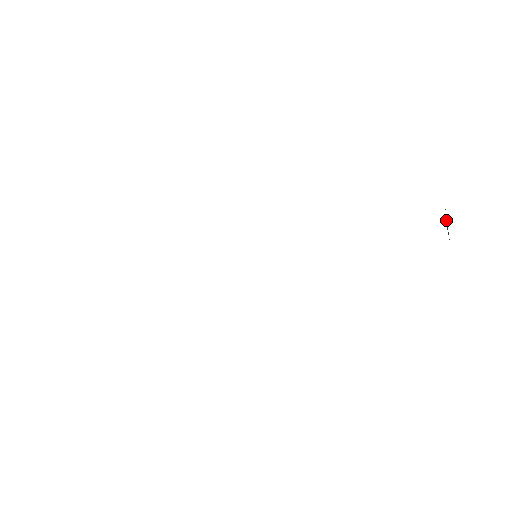
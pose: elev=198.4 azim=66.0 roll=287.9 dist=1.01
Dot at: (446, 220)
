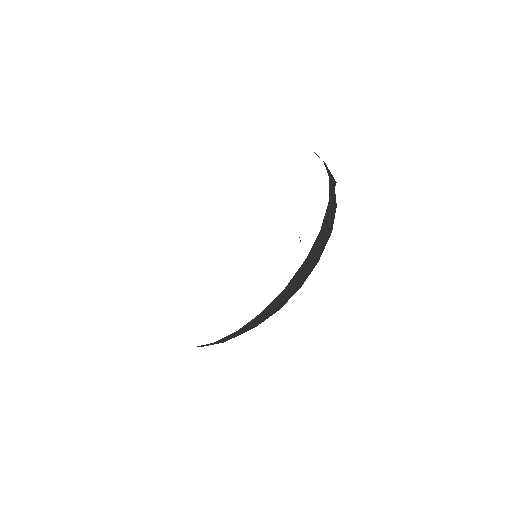
Dot at: (318, 156)
